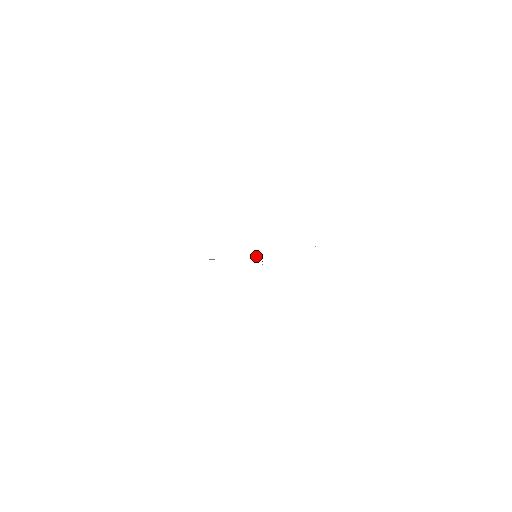
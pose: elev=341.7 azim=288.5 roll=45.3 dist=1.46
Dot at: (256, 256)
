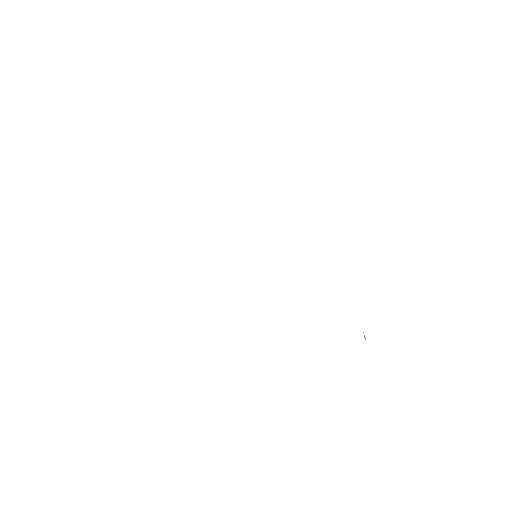
Dot at: occluded
